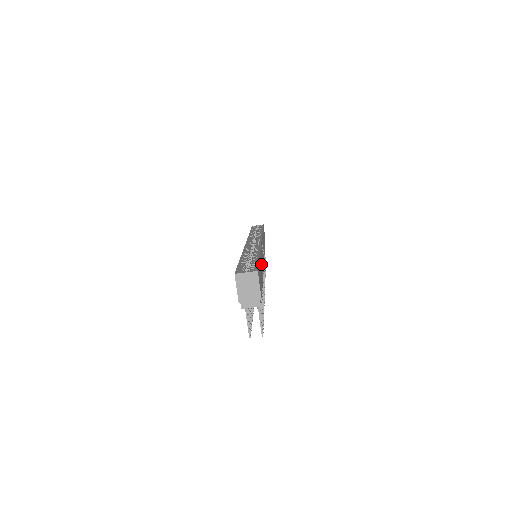
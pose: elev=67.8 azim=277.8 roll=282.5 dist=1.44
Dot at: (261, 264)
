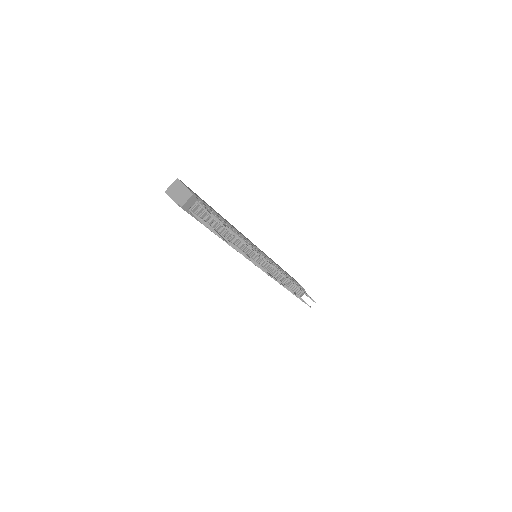
Dot at: occluded
